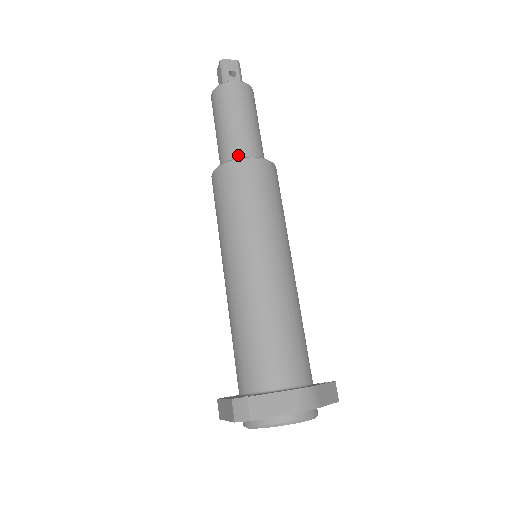
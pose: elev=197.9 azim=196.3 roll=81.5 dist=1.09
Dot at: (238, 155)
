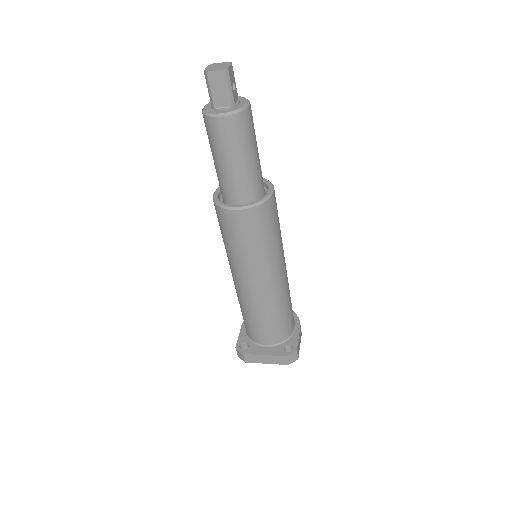
Dot at: (259, 189)
